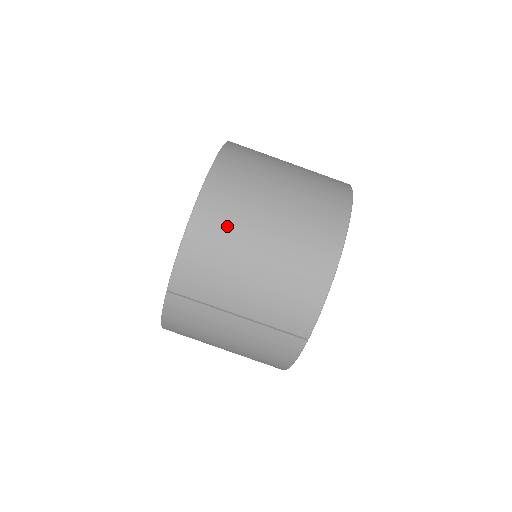
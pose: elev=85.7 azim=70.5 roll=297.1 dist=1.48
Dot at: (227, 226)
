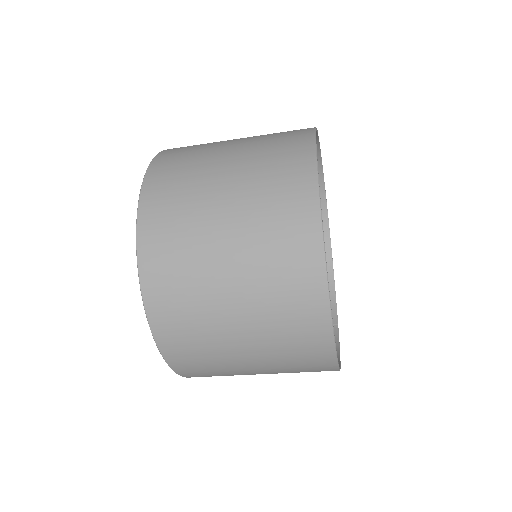
Dot at: occluded
